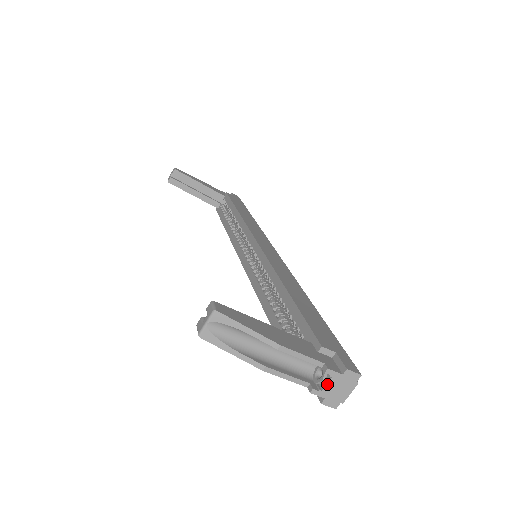
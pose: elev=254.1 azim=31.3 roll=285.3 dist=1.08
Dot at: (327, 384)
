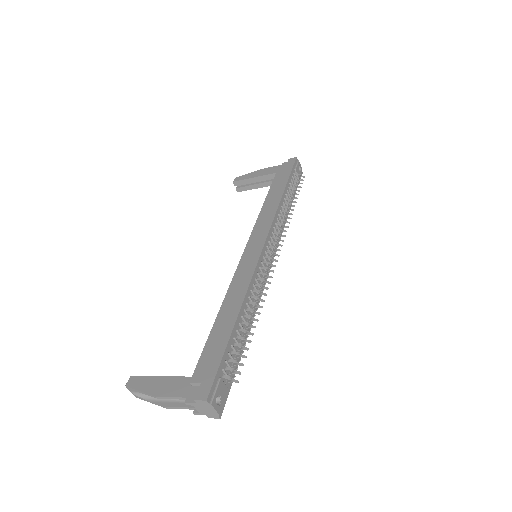
Dot at: (196, 409)
